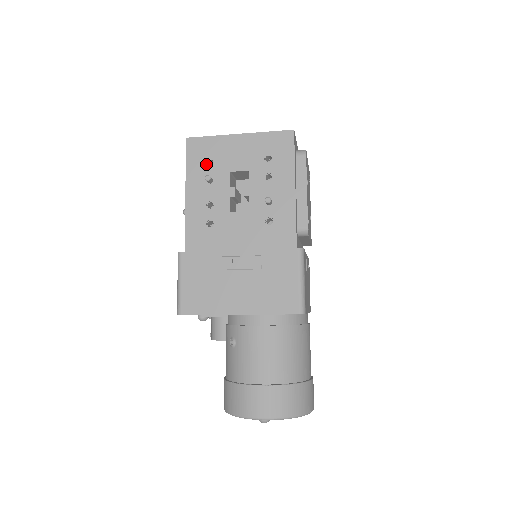
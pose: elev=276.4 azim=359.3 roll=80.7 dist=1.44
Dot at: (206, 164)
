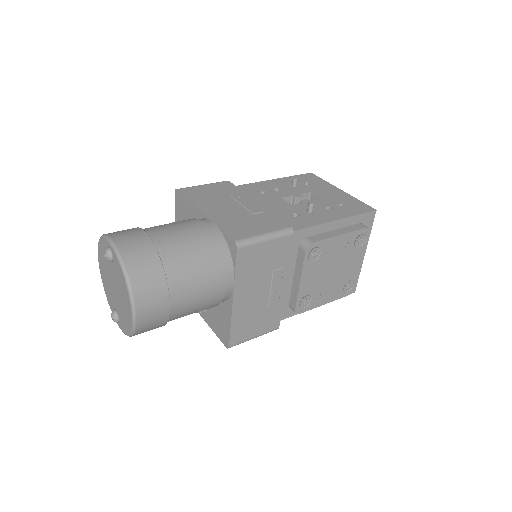
Dot at: (304, 182)
